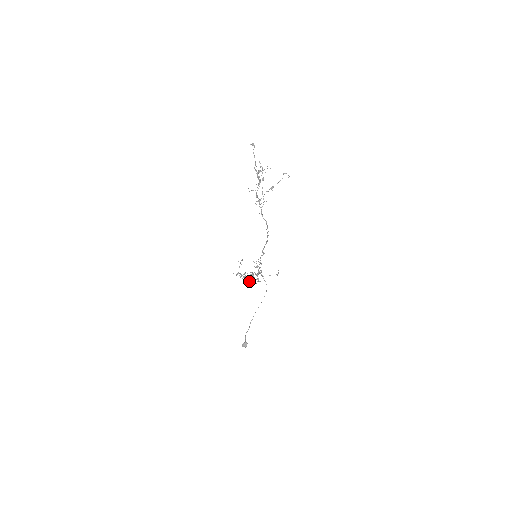
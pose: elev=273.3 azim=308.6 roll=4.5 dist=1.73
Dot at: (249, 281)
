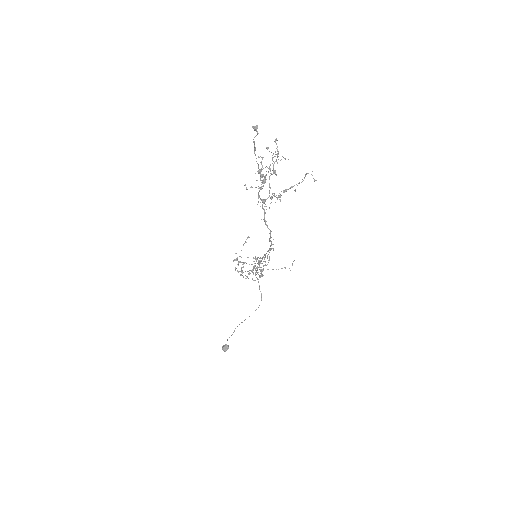
Dot at: occluded
